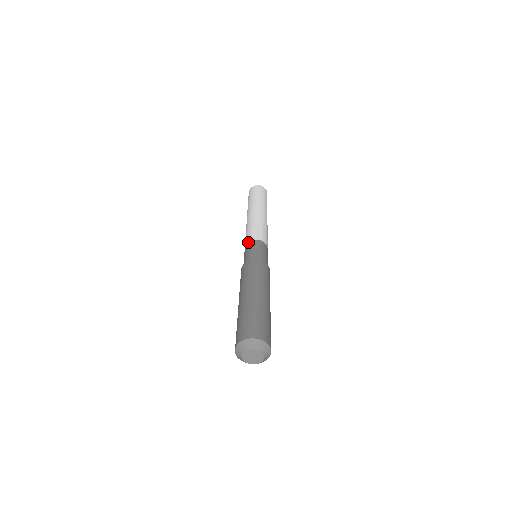
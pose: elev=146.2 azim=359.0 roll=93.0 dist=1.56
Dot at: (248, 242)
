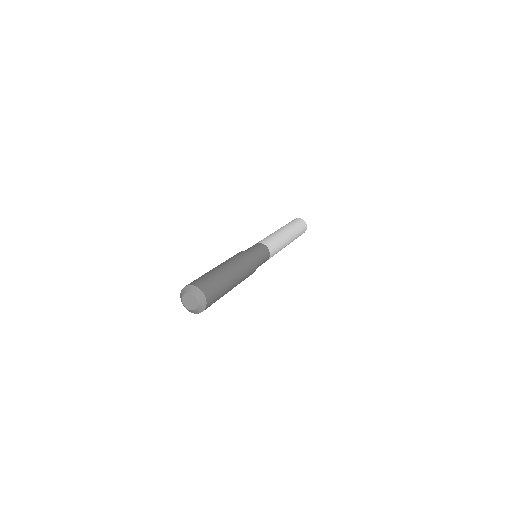
Dot at: occluded
